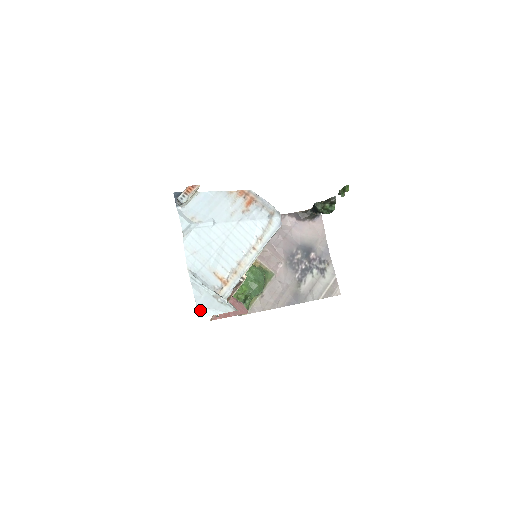
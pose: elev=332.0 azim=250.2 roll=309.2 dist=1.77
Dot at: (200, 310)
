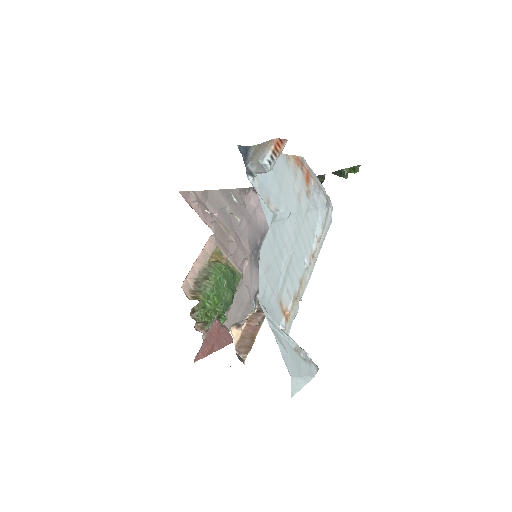
Dot at: (293, 383)
